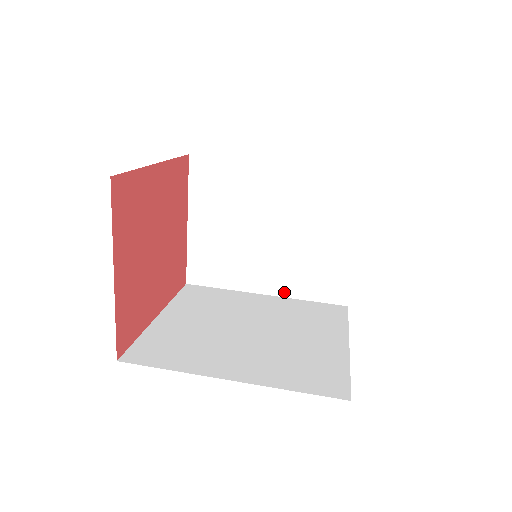
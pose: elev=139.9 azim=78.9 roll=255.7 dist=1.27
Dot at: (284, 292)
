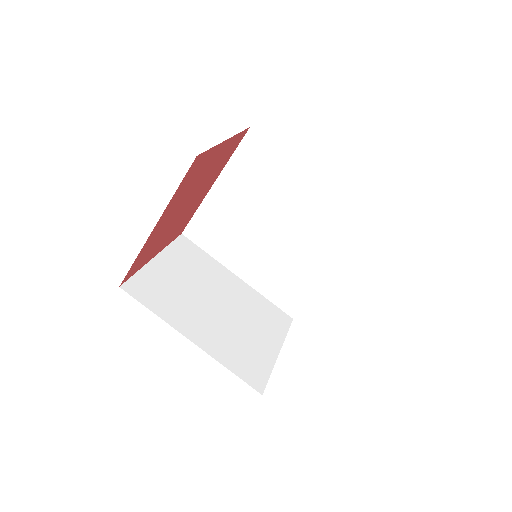
Dot at: occluded
